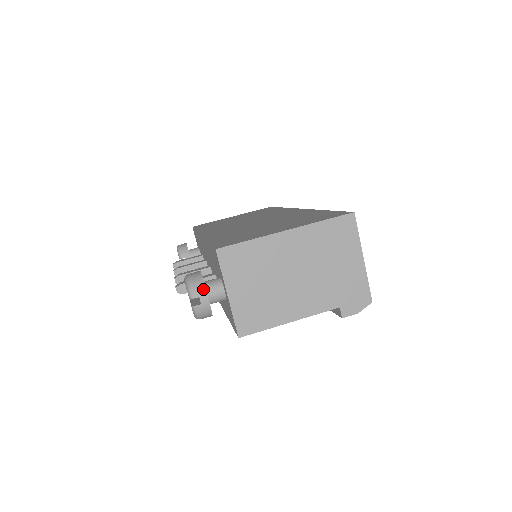
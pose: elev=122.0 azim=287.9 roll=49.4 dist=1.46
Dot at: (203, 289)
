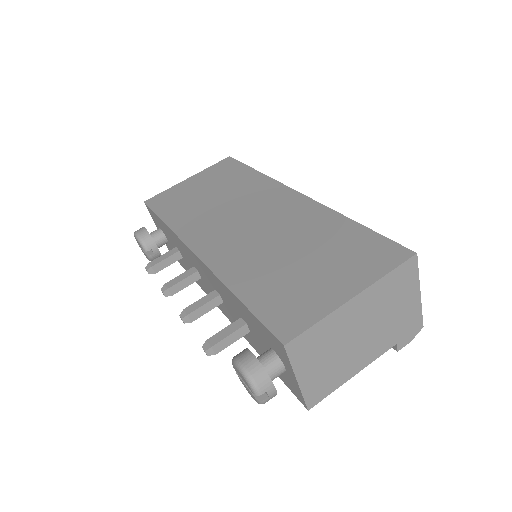
Dot at: (269, 382)
